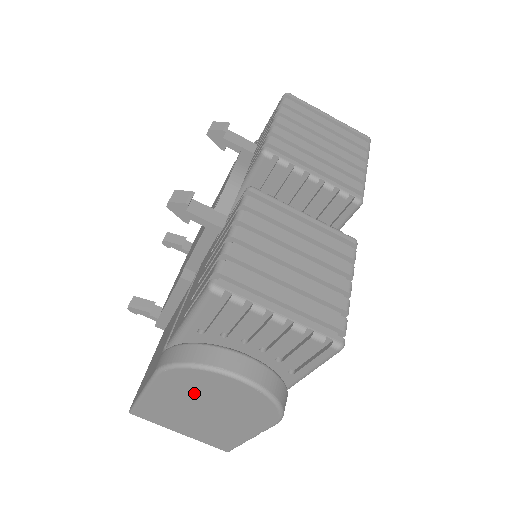
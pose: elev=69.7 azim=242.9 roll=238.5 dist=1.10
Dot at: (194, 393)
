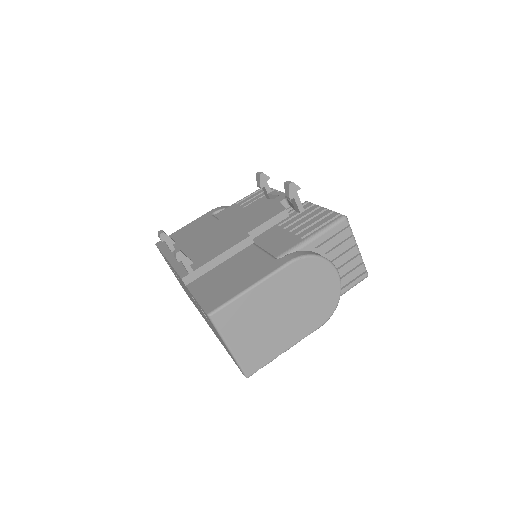
Dot at: (299, 286)
